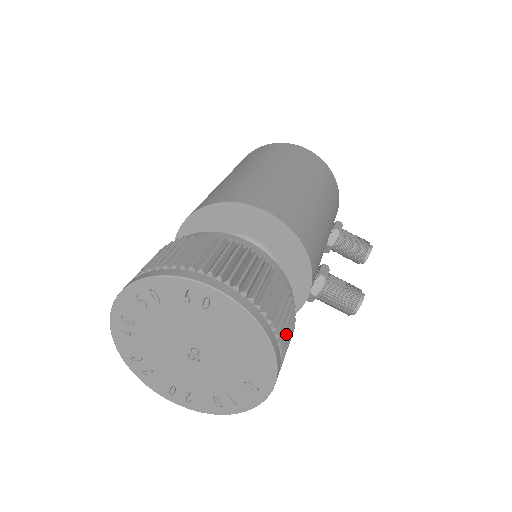
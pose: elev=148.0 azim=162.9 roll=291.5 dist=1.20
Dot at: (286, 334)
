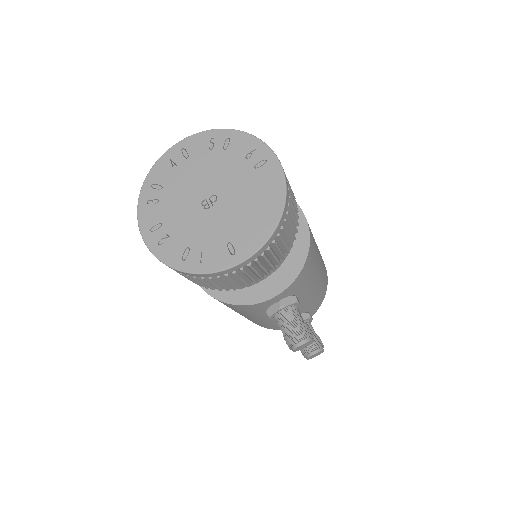
Dot at: (279, 247)
